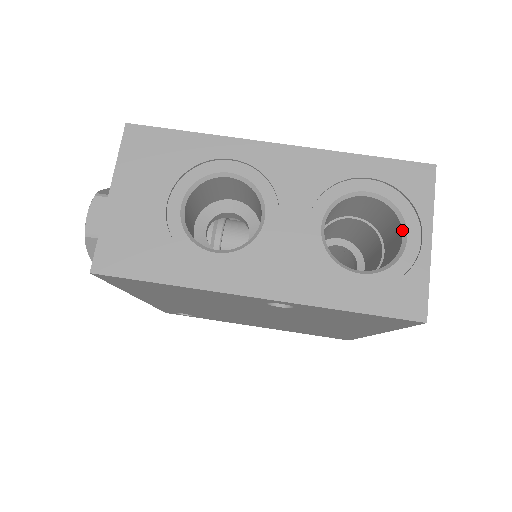
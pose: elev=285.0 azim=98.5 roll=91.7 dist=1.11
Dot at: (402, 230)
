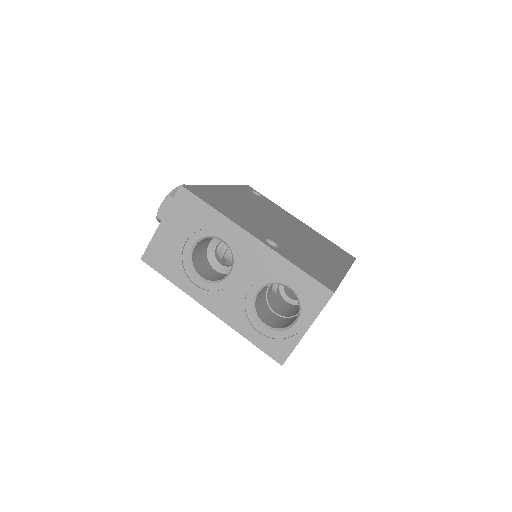
Dot at: (297, 316)
